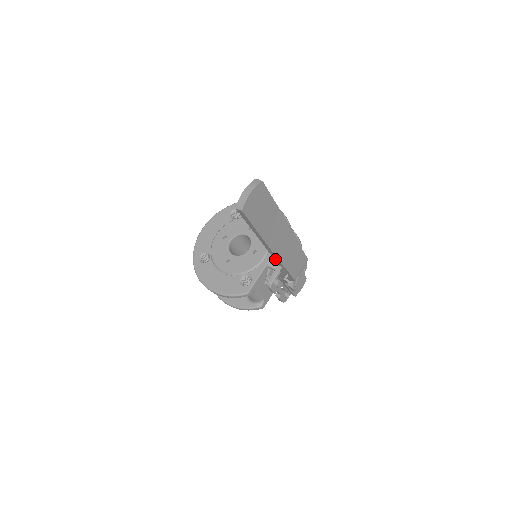
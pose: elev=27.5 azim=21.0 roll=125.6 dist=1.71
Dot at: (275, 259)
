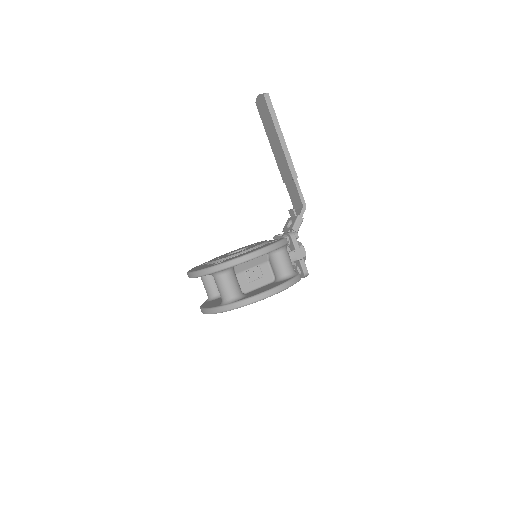
Dot at: (290, 167)
